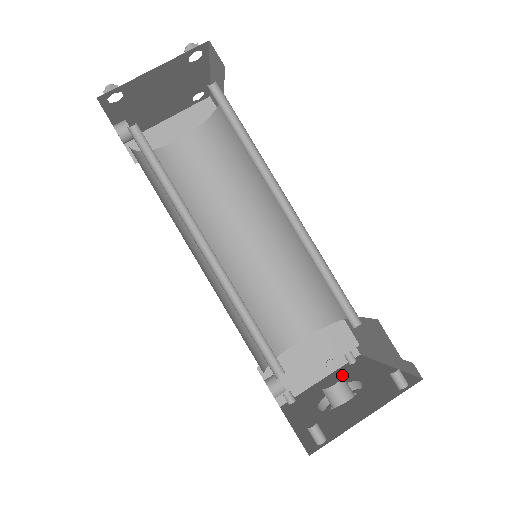
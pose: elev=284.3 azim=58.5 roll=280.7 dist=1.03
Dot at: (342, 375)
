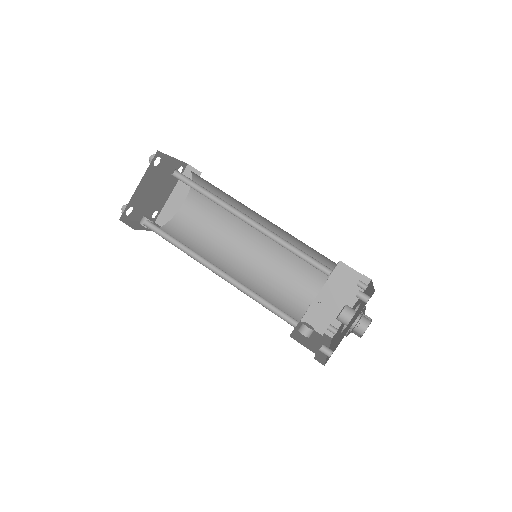
Dot at: (345, 305)
